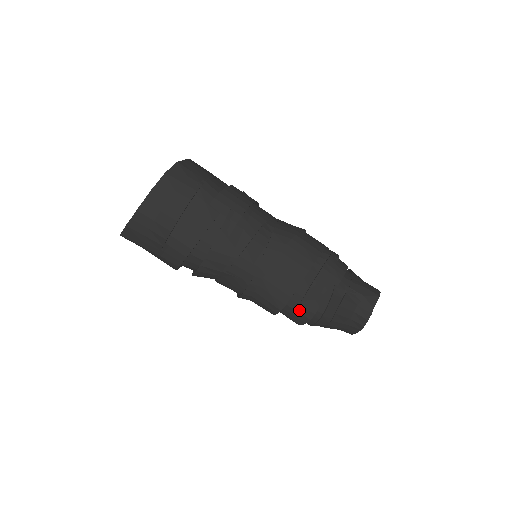
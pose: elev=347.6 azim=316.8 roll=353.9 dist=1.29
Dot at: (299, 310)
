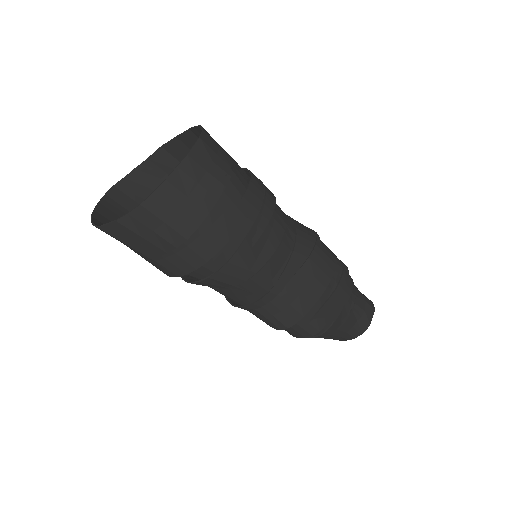
Dot at: (305, 327)
